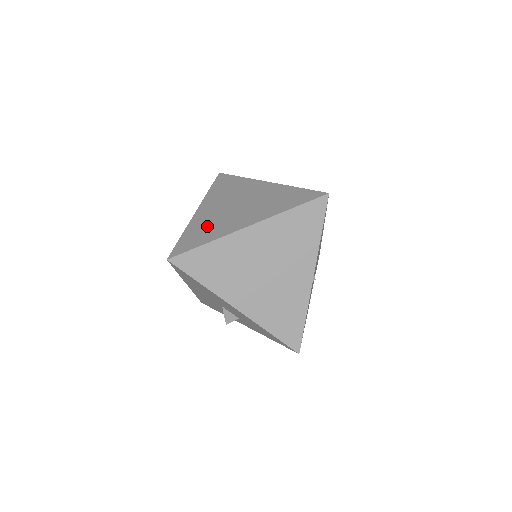
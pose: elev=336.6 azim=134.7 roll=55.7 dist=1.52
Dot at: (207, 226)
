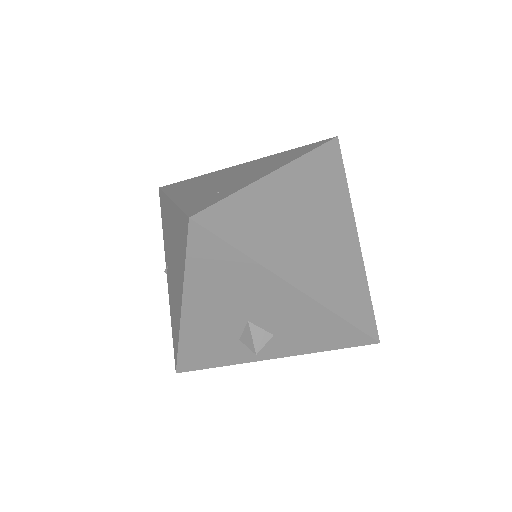
Dot at: (211, 192)
